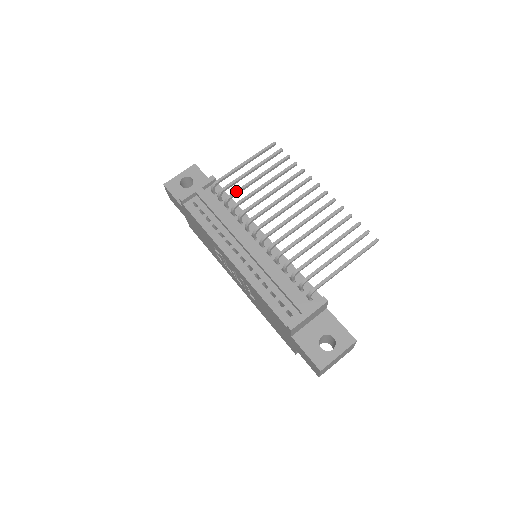
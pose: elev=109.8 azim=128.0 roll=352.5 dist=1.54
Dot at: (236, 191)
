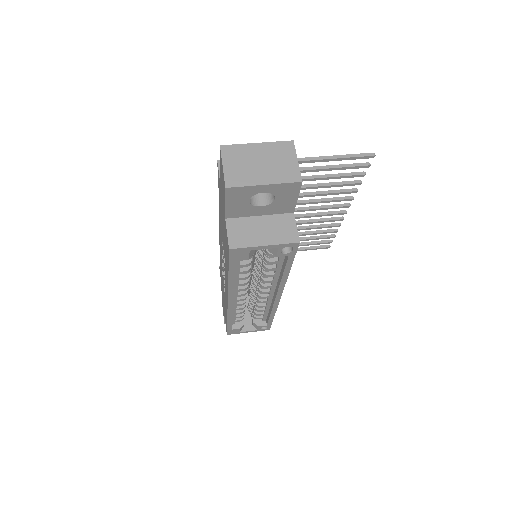
Dot at: occluded
